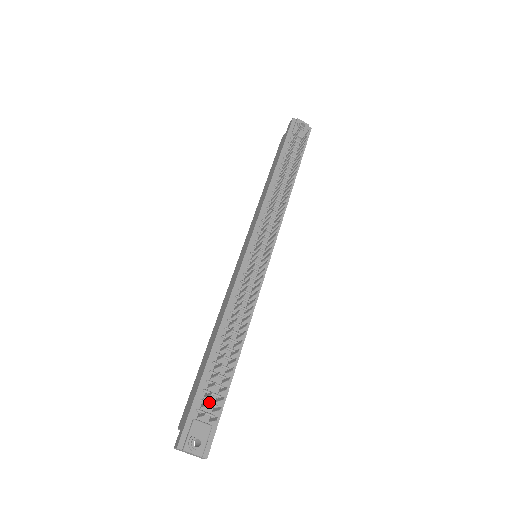
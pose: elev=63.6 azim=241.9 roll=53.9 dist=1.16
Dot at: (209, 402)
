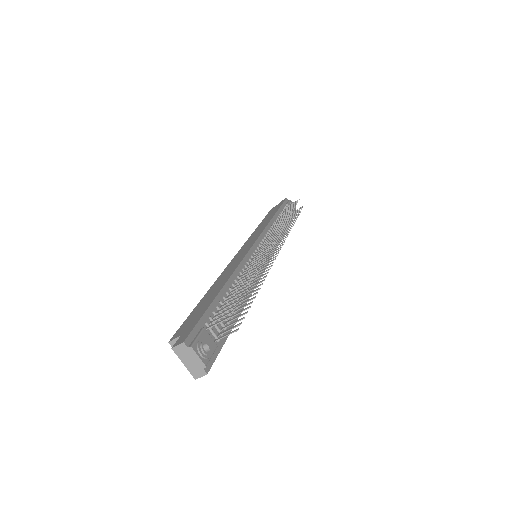
Dot at: occluded
